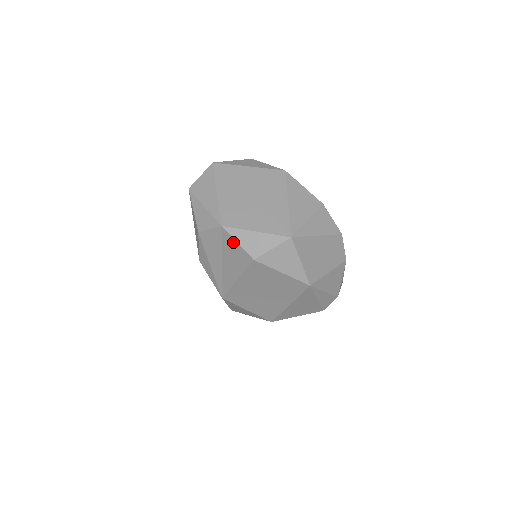
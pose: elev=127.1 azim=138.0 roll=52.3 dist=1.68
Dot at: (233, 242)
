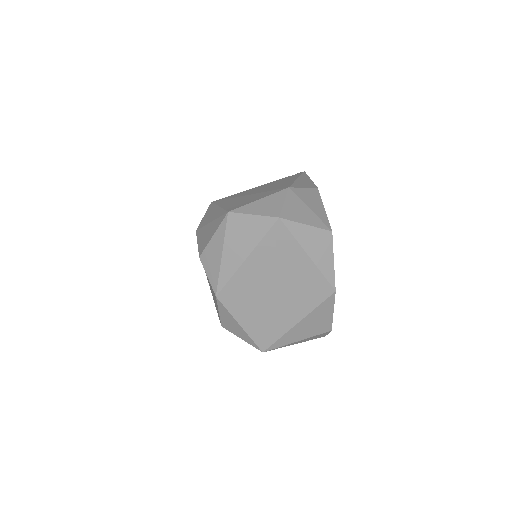
Dot at: occluded
